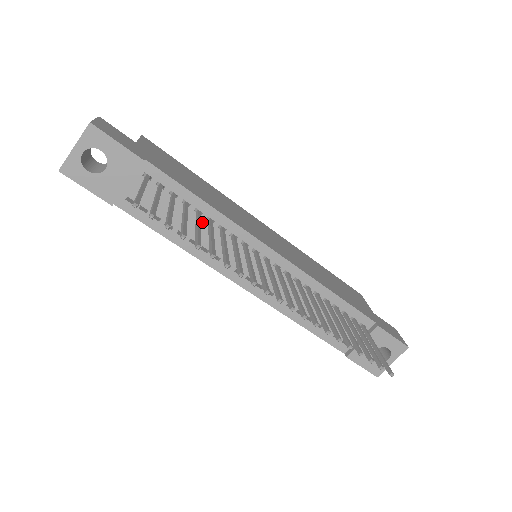
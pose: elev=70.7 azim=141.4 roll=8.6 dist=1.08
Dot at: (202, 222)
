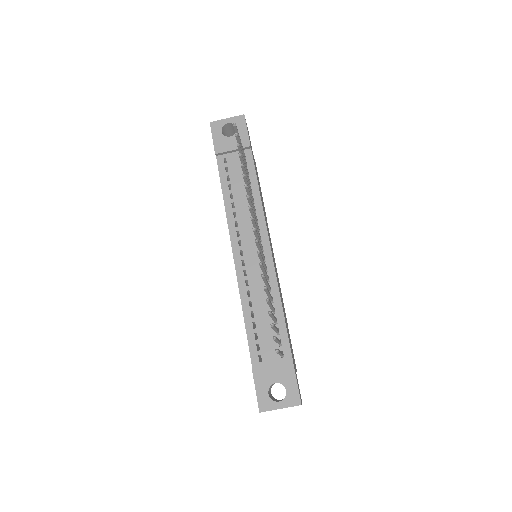
Dot at: occluded
